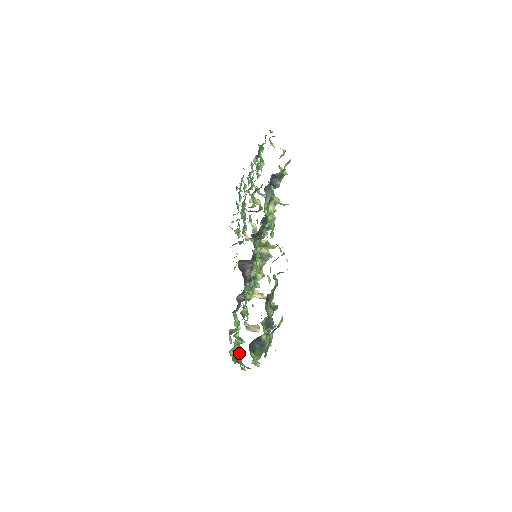
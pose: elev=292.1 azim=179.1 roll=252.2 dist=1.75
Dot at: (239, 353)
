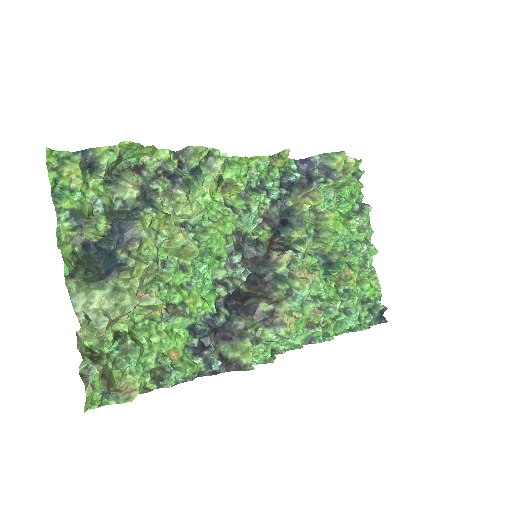
Dot at: (126, 391)
